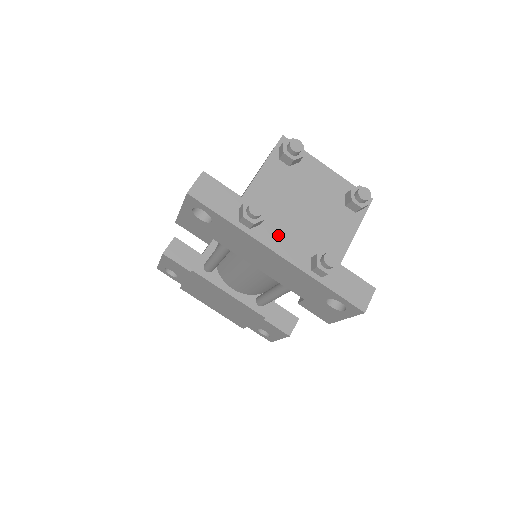
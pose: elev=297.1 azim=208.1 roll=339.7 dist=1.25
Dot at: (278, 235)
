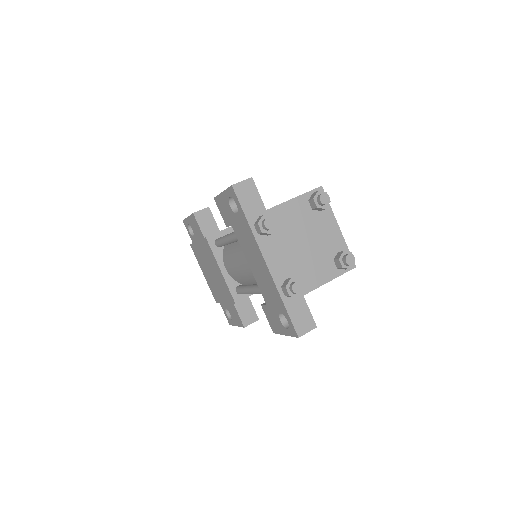
Dot at: (274, 250)
